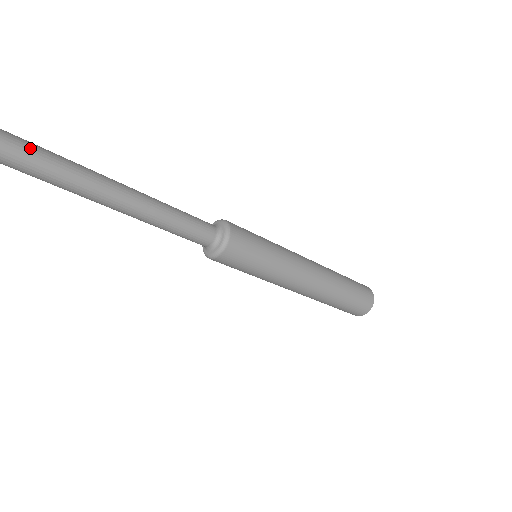
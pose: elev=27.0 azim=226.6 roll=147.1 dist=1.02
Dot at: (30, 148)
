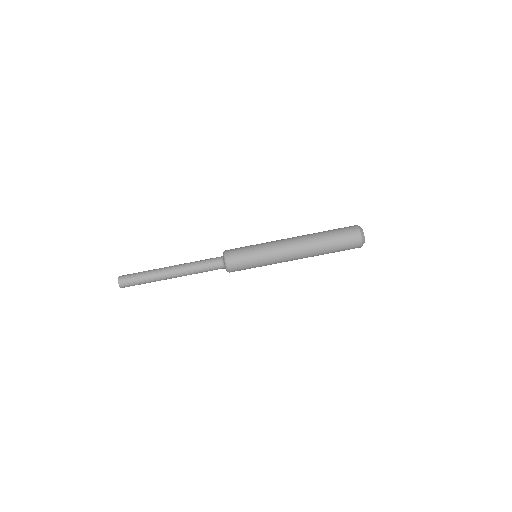
Dot at: (129, 275)
